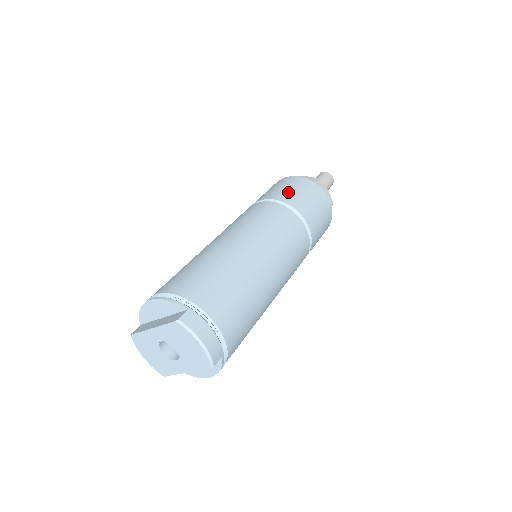
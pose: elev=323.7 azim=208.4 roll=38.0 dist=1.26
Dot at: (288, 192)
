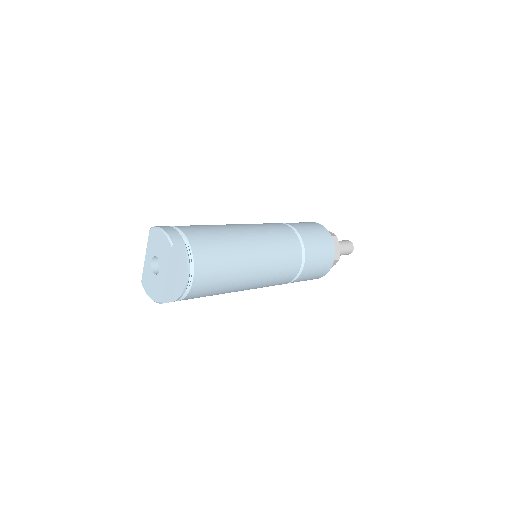
Dot at: occluded
